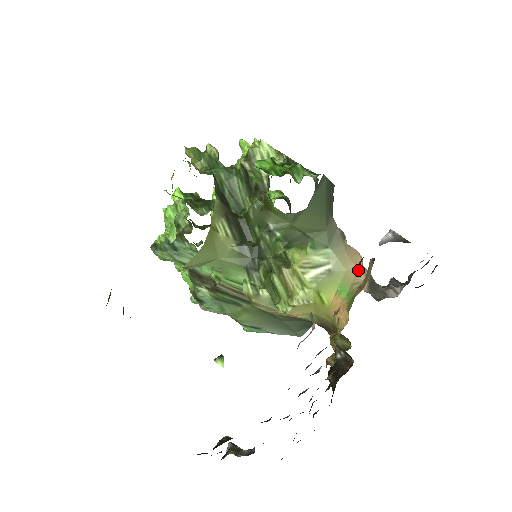
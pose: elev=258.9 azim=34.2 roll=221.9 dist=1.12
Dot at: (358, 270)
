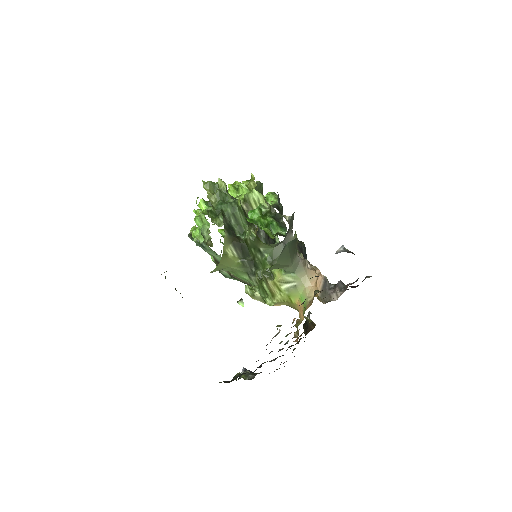
Dot at: (312, 287)
